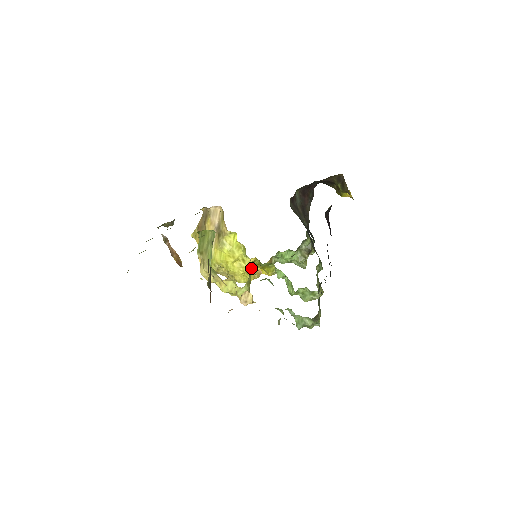
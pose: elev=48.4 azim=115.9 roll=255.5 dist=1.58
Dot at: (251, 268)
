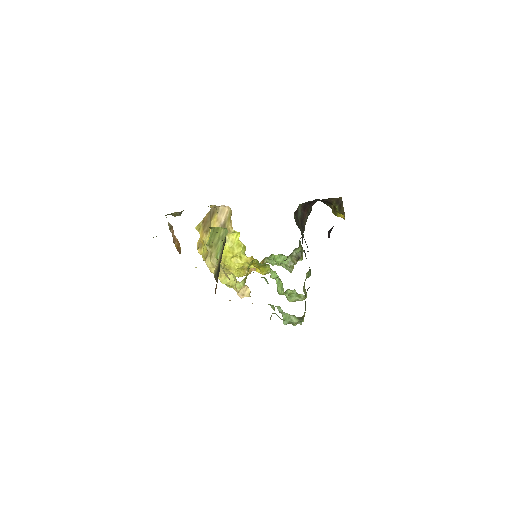
Dot at: occluded
